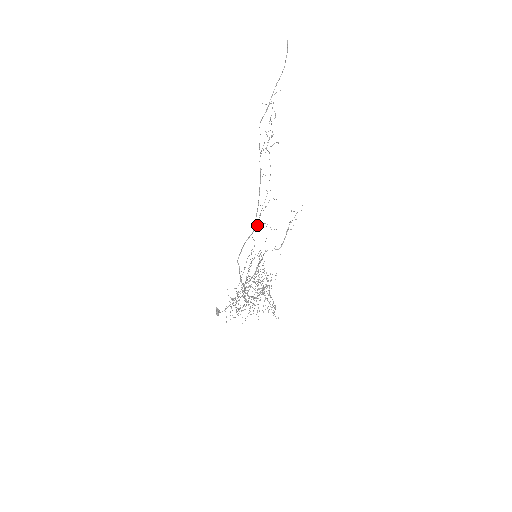
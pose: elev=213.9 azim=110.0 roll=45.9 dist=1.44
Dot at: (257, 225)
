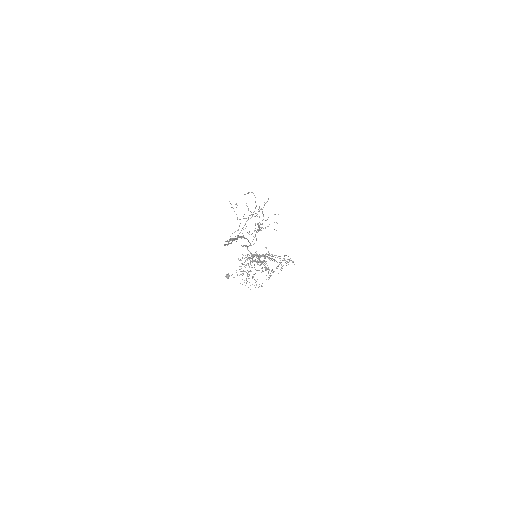
Dot at: occluded
